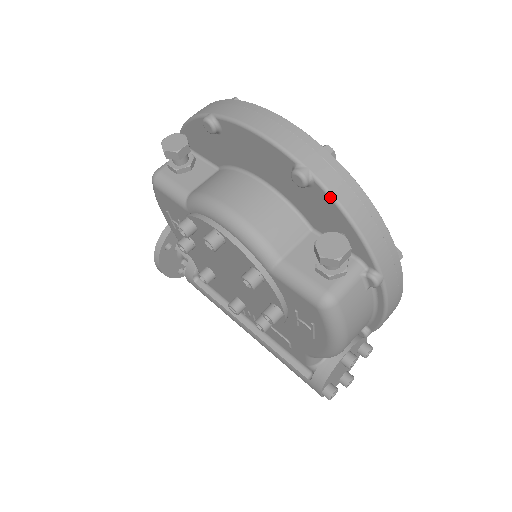
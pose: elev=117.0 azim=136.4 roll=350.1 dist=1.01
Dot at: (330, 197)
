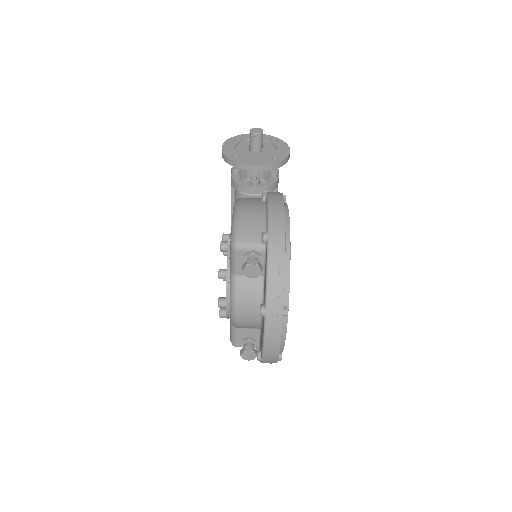
Dot at: (261, 362)
